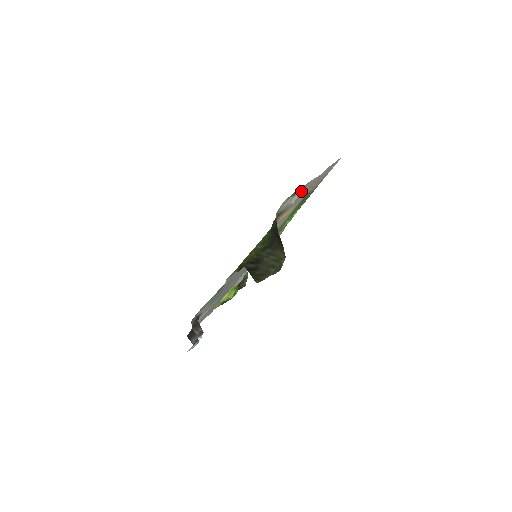
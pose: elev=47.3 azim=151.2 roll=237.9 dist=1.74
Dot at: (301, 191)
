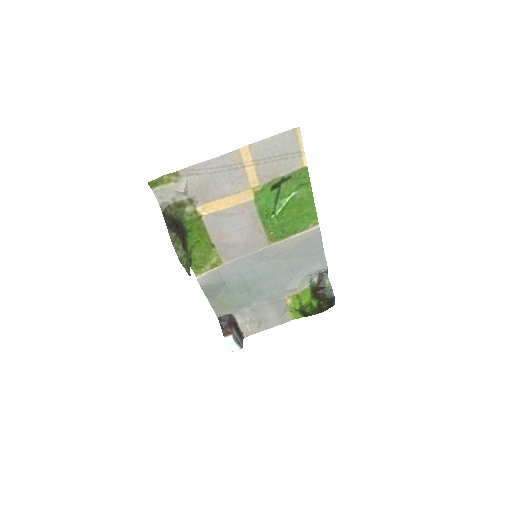
Dot at: (193, 177)
